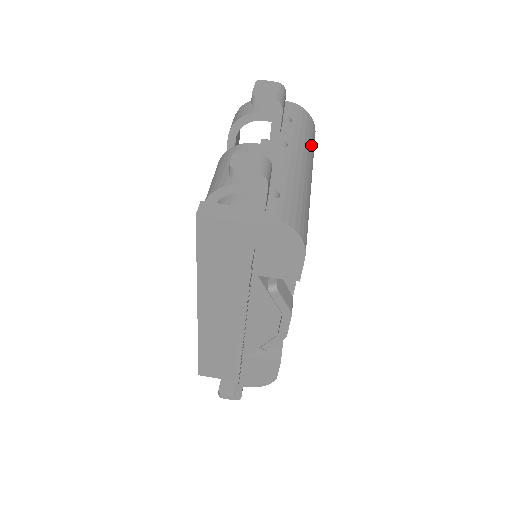
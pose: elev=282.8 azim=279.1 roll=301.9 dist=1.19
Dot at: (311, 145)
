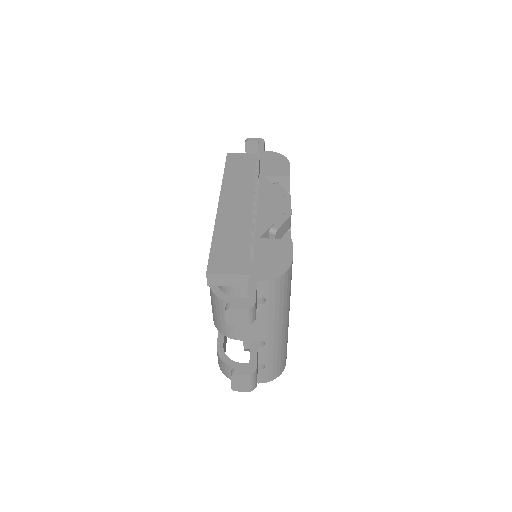
Dot at: occluded
